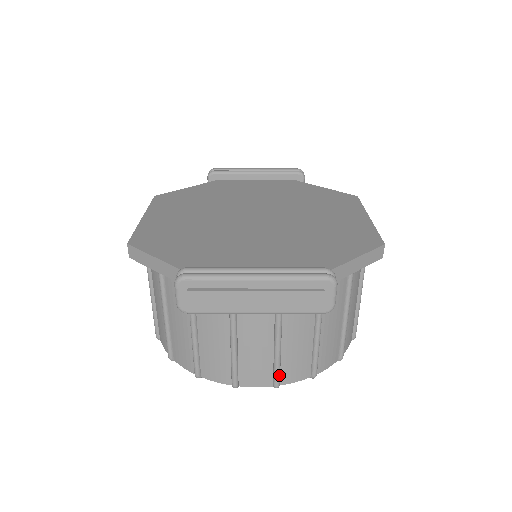
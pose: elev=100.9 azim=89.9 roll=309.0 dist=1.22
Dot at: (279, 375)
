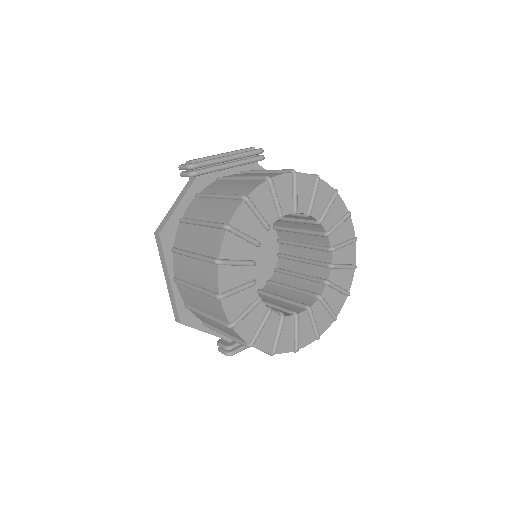
Dot at: (286, 170)
